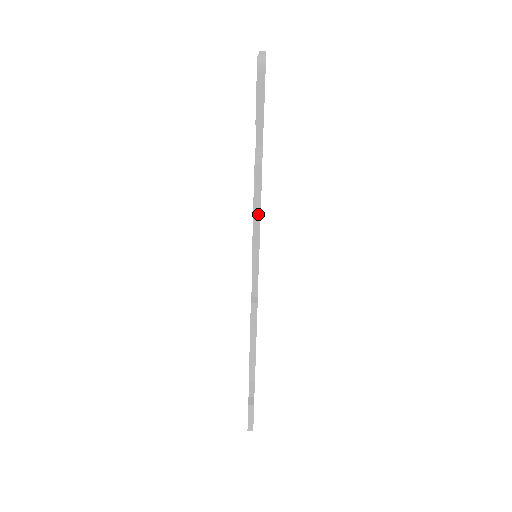
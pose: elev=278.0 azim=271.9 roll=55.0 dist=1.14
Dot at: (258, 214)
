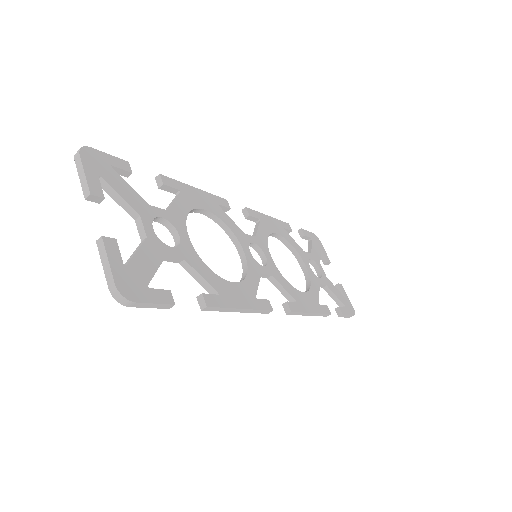
Dot at: (236, 310)
